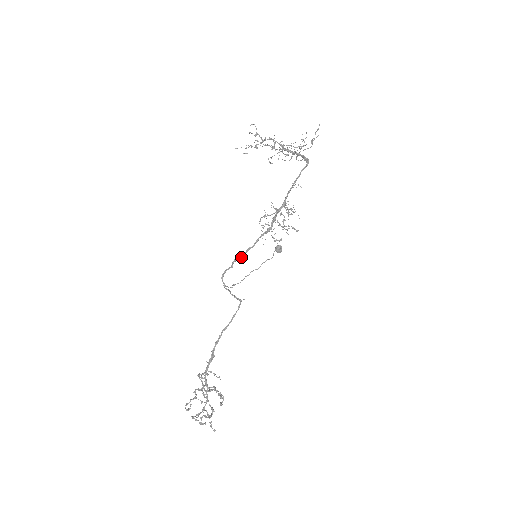
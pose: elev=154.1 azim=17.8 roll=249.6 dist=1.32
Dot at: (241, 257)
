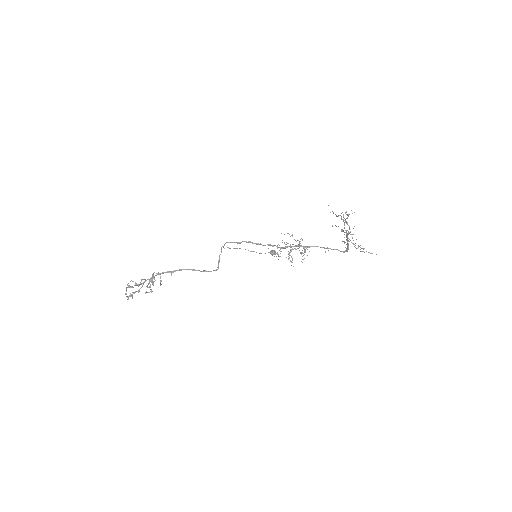
Dot at: occluded
